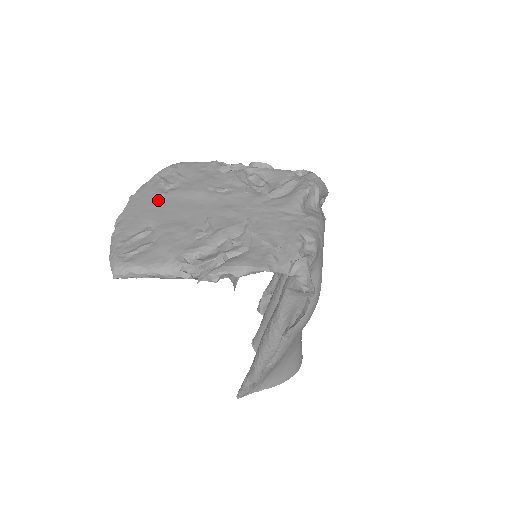
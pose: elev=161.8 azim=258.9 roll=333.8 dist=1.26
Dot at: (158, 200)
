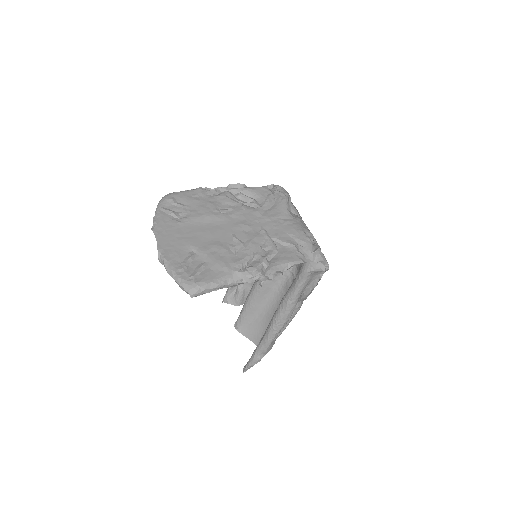
Dot at: (180, 229)
